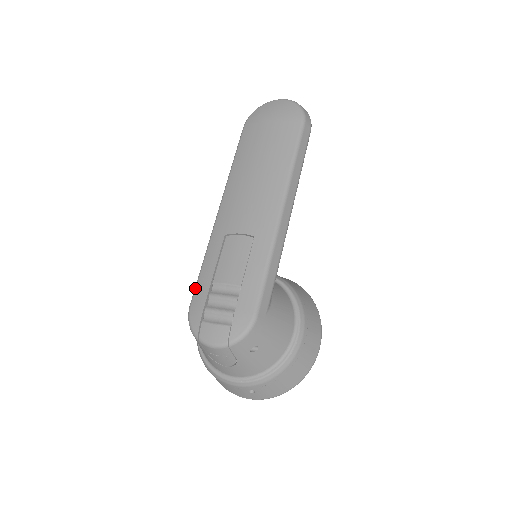
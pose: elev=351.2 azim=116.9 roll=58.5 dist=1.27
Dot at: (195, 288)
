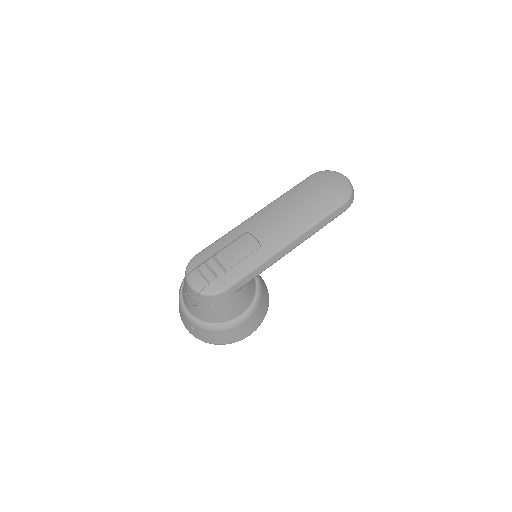
Dot at: (207, 247)
